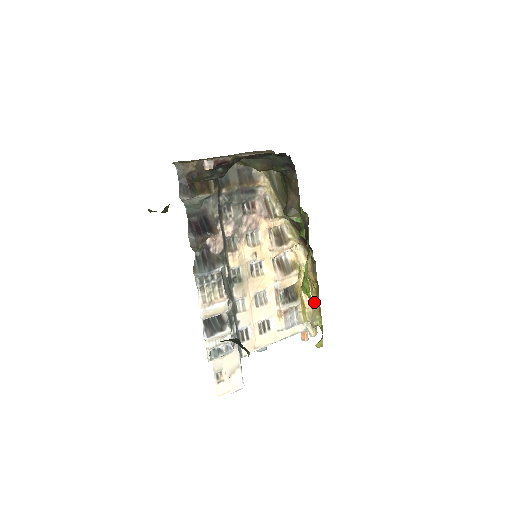
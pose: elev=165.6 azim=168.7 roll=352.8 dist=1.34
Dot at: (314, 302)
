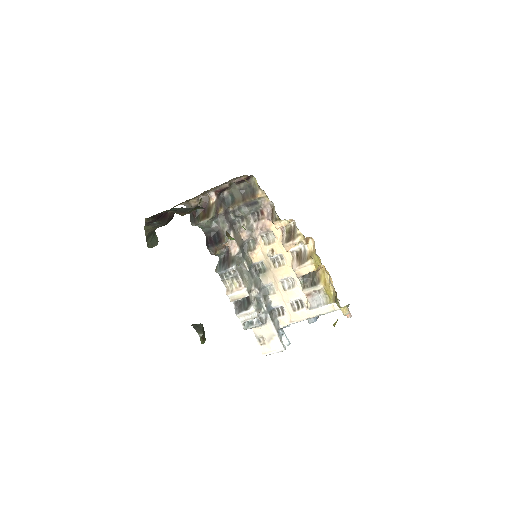
Dot at: occluded
